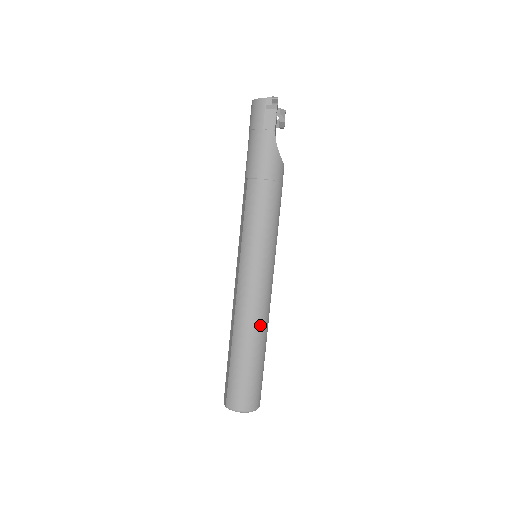
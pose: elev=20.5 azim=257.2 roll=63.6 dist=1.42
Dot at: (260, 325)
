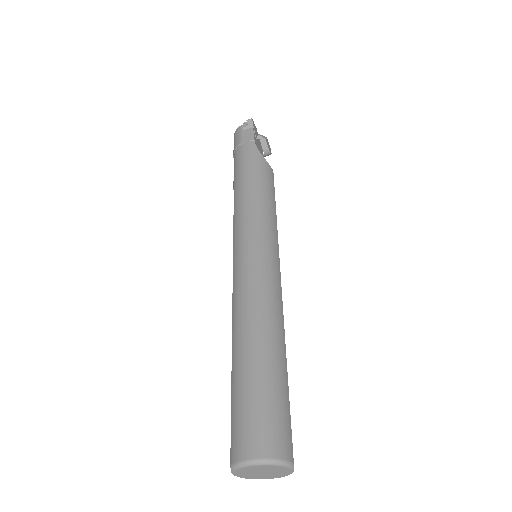
Dot at: (267, 317)
